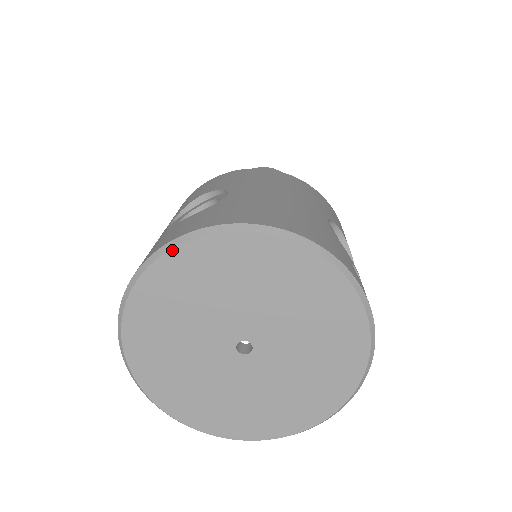
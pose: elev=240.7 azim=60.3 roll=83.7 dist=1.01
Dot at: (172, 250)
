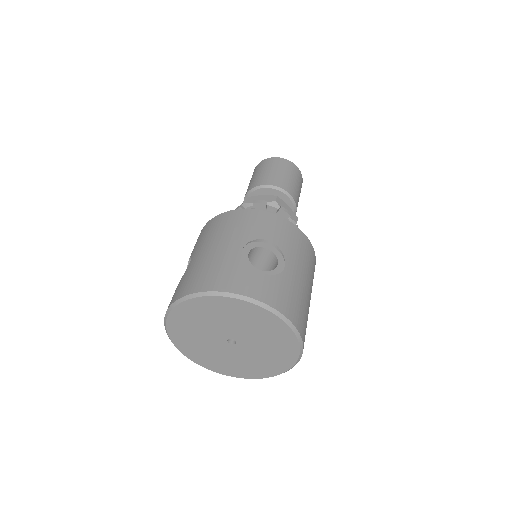
Dot at: (249, 302)
